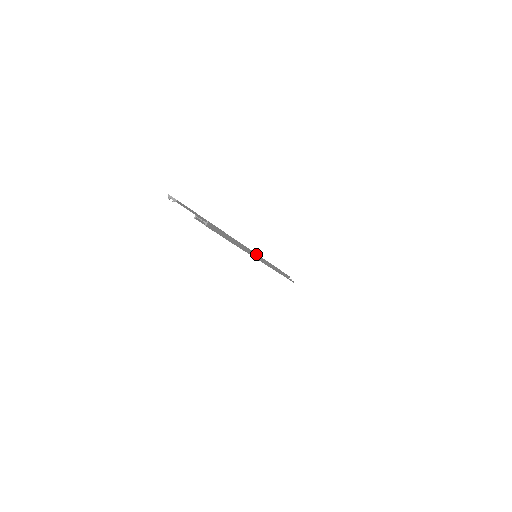
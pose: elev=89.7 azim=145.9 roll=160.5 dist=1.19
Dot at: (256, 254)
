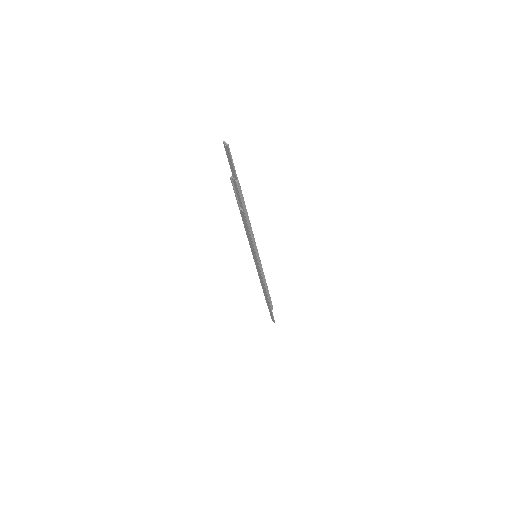
Dot at: (257, 250)
